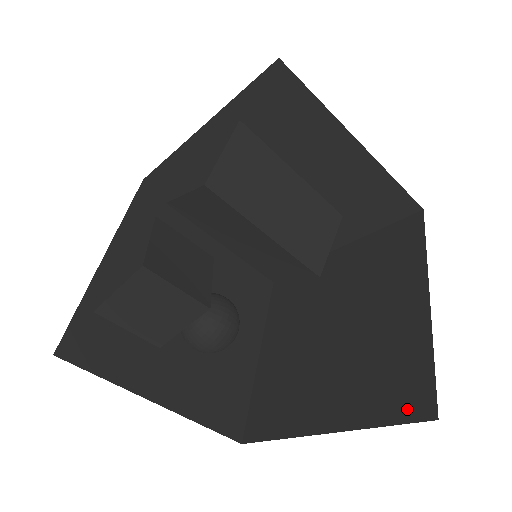
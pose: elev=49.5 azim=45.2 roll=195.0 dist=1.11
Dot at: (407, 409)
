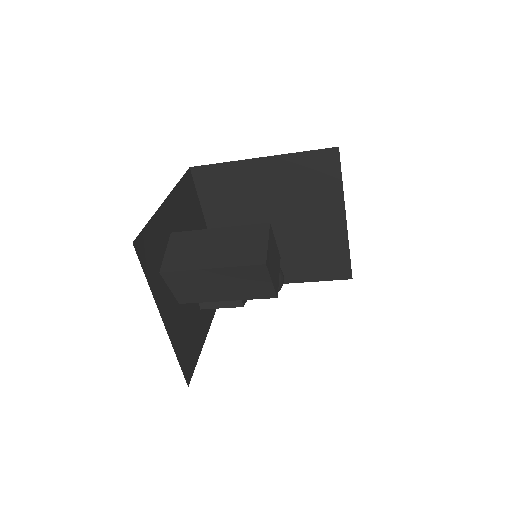
Dot at: occluded
